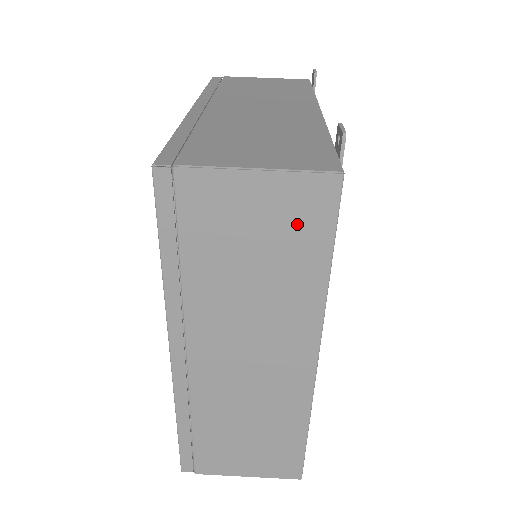
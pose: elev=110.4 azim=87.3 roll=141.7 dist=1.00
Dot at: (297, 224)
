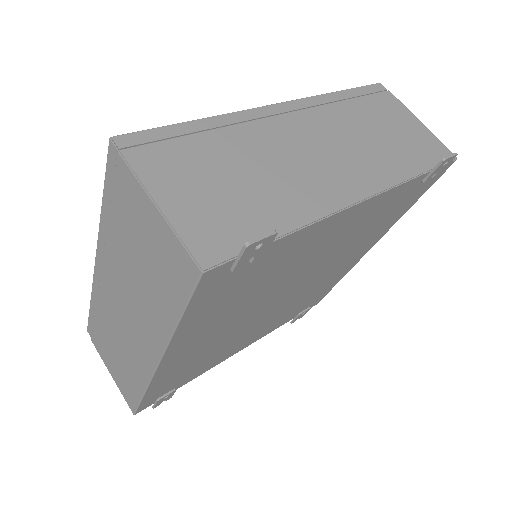
Dot at: (168, 270)
